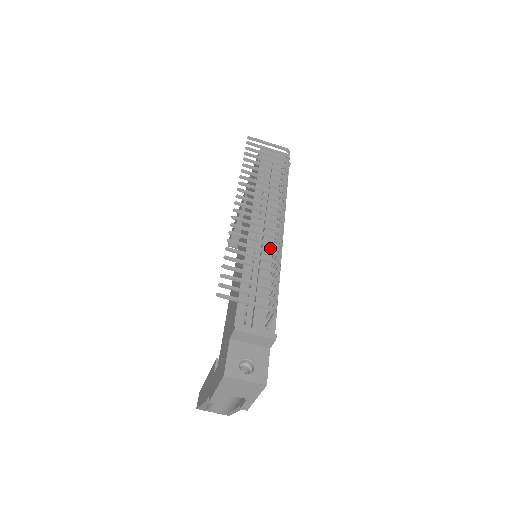
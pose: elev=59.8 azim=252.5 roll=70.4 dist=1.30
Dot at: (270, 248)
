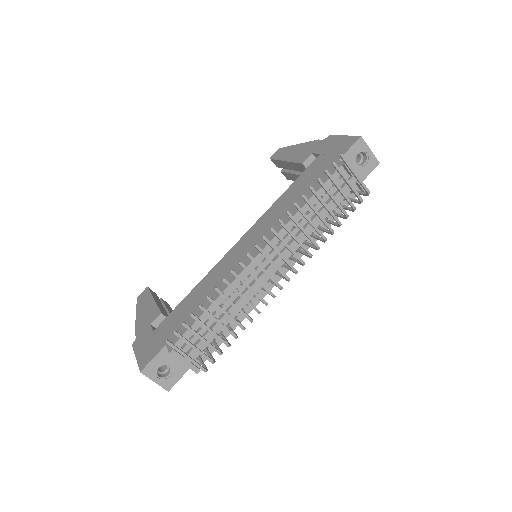
Dot at: occluded
